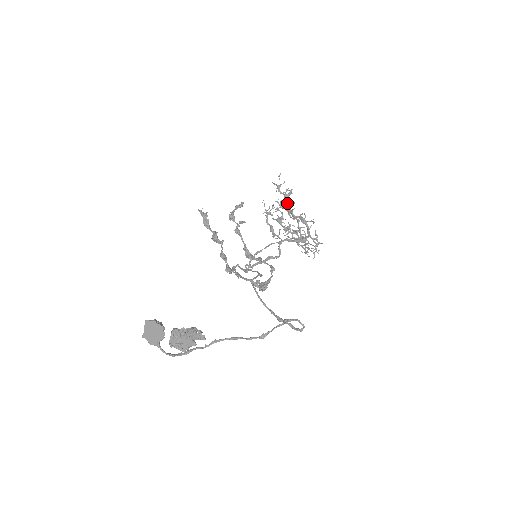
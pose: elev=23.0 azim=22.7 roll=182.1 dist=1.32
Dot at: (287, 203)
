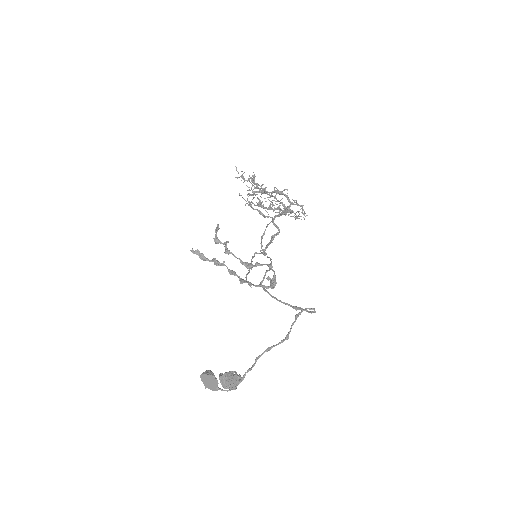
Dot at: (257, 186)
